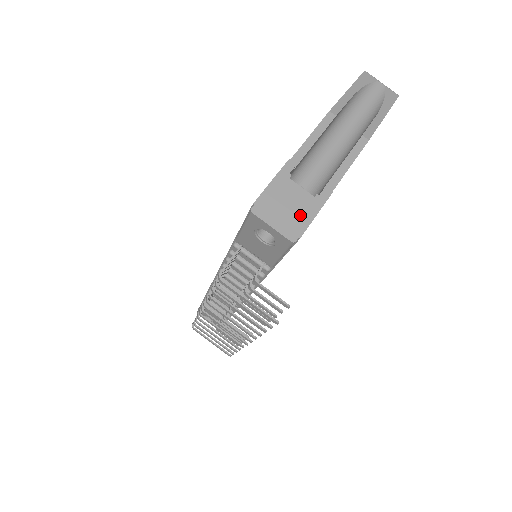
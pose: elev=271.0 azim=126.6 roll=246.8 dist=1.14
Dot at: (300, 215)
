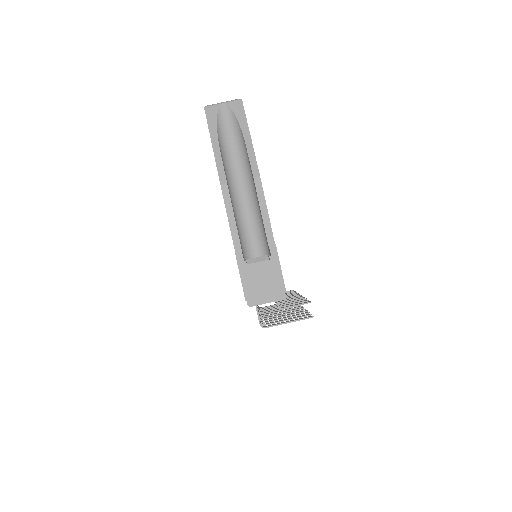
Dot at: (273, 279)
